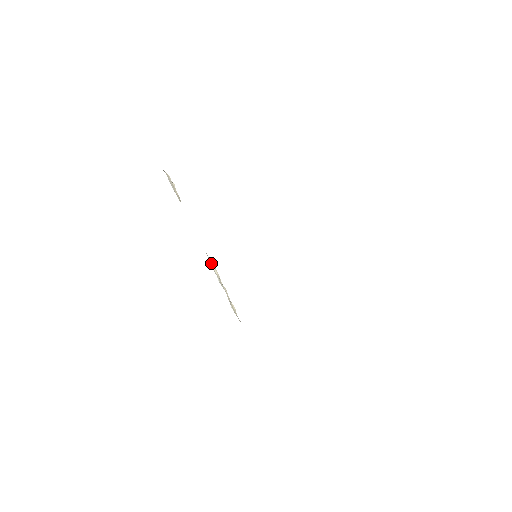
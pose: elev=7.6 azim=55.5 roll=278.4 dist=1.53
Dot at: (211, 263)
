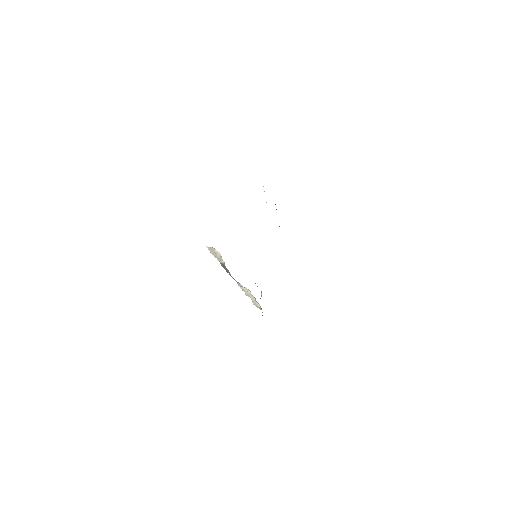
Dot at: (242, 287)
